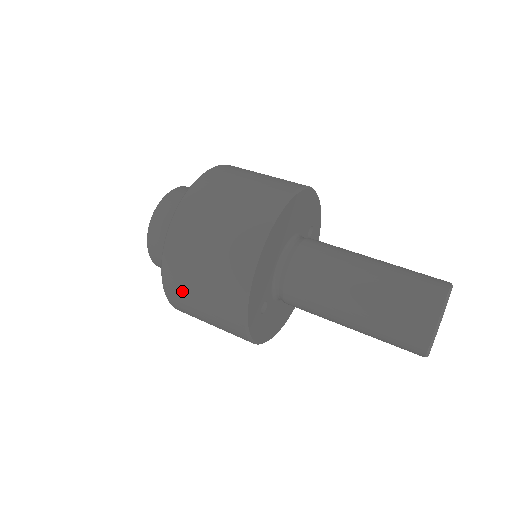
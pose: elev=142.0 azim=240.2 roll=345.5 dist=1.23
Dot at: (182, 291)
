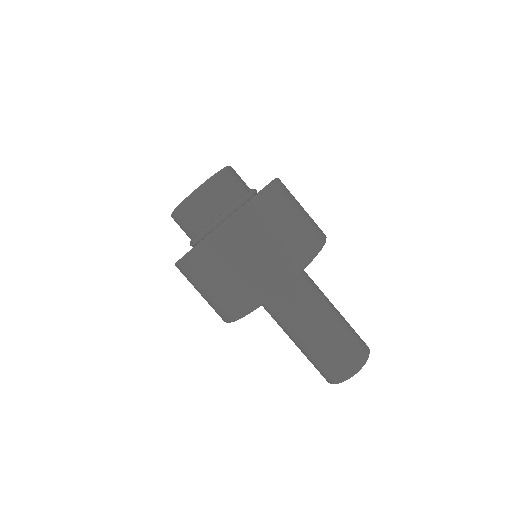
Dot at: (203, 270)
